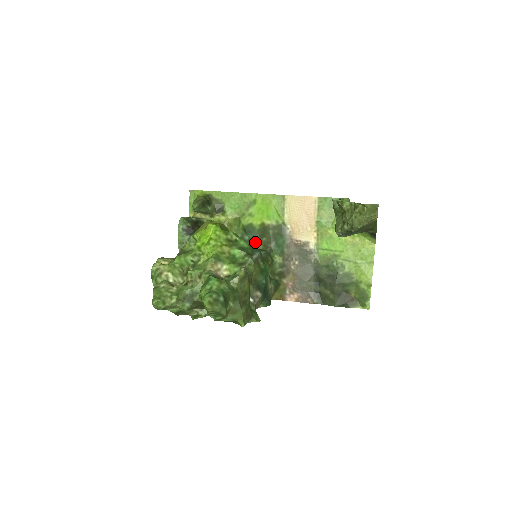
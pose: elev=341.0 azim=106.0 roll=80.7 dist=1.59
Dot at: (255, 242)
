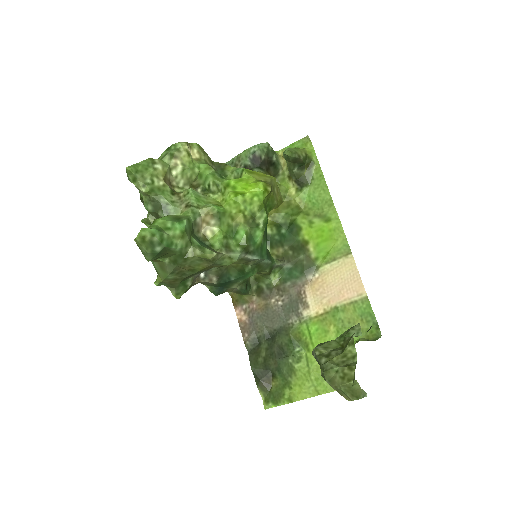
Dot at: (283, 243)
